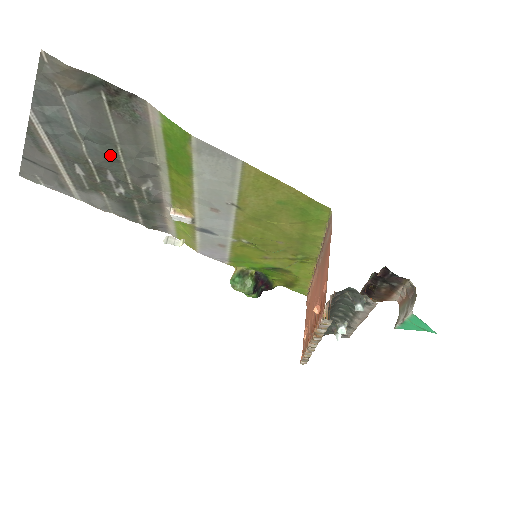
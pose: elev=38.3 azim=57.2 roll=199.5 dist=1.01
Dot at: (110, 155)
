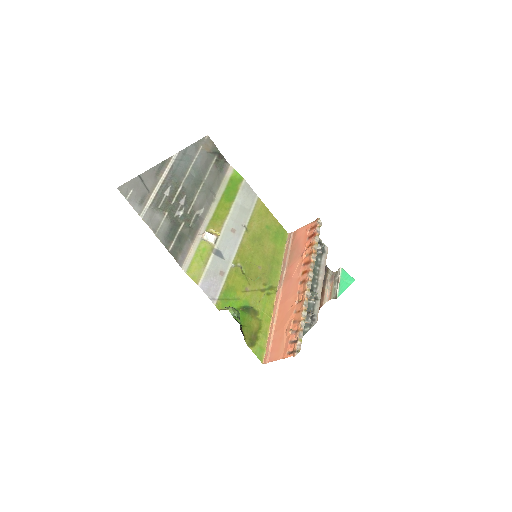
Dot at: (195, 185)
